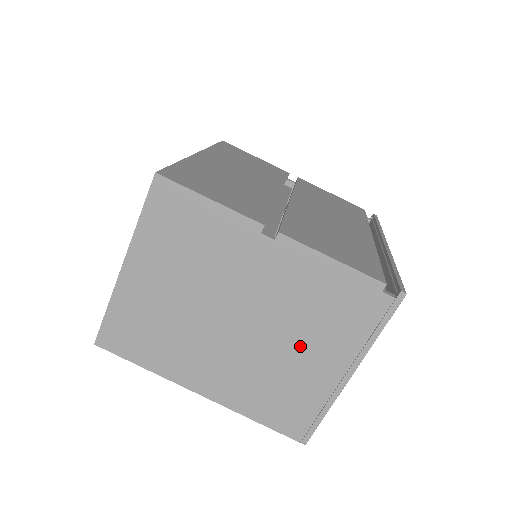
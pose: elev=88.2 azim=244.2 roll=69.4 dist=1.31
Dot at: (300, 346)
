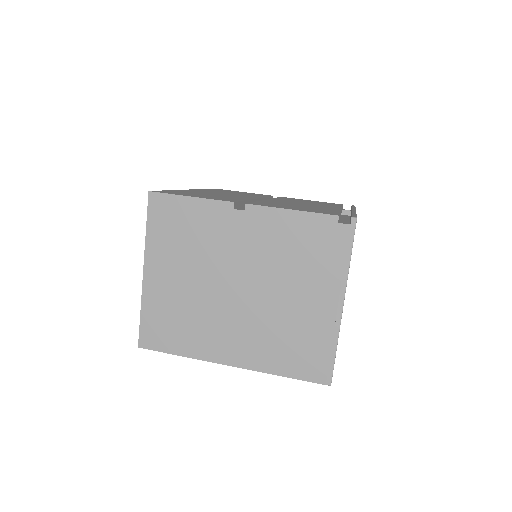
Dot at: (293, 292)
